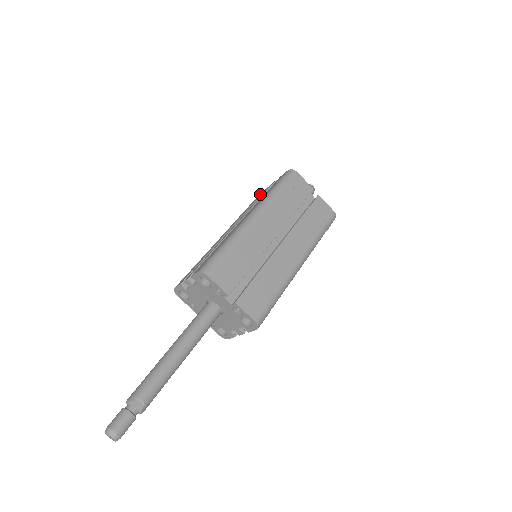
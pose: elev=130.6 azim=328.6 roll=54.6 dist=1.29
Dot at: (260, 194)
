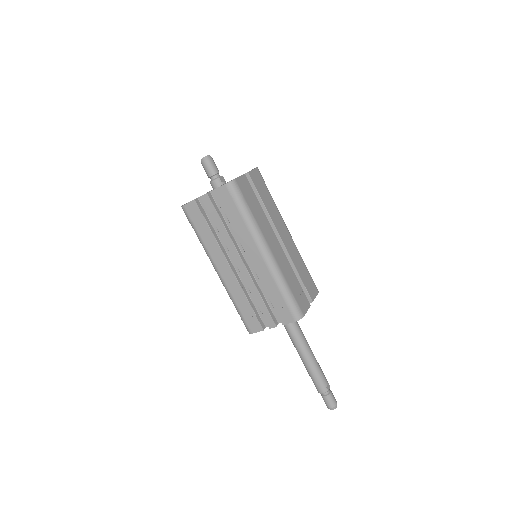
Dot at: (197, 212)
